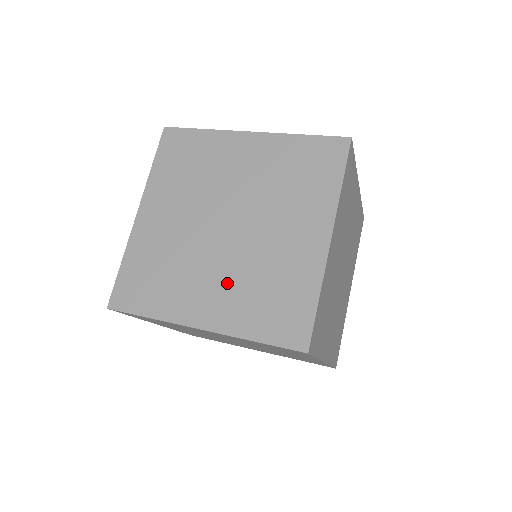
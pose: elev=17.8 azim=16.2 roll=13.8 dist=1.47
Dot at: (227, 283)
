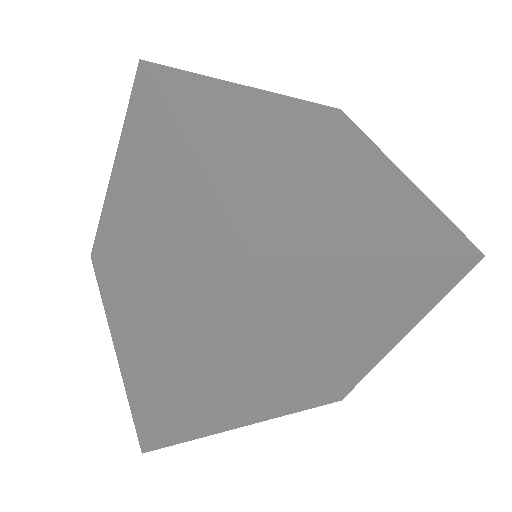
Dot at: (369, 207)
